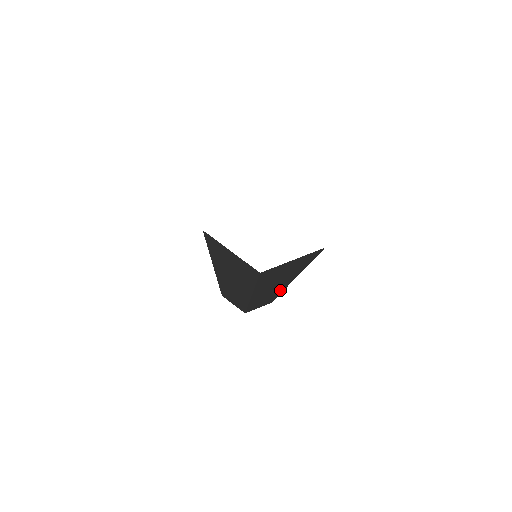
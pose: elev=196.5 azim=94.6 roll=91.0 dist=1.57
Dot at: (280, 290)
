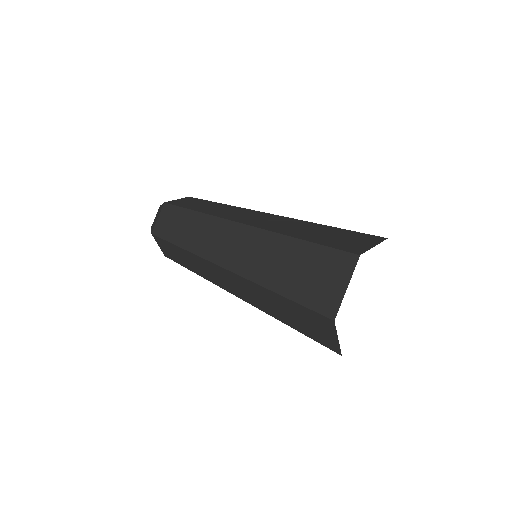
Dot at: occluded
